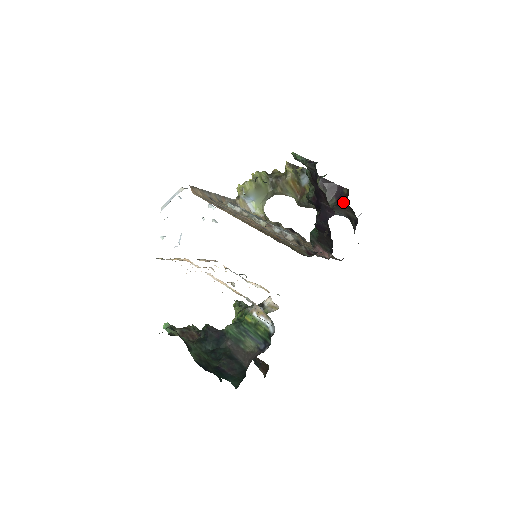
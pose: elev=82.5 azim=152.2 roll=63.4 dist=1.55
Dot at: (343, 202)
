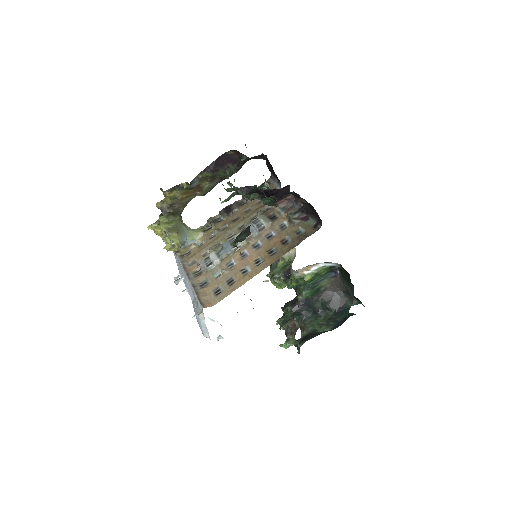
Dot at: (244, 161)
